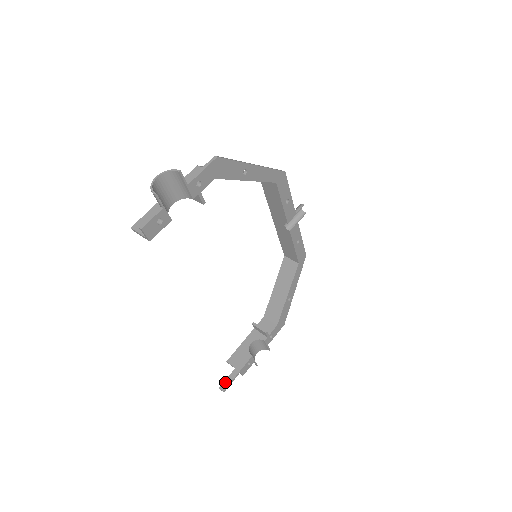
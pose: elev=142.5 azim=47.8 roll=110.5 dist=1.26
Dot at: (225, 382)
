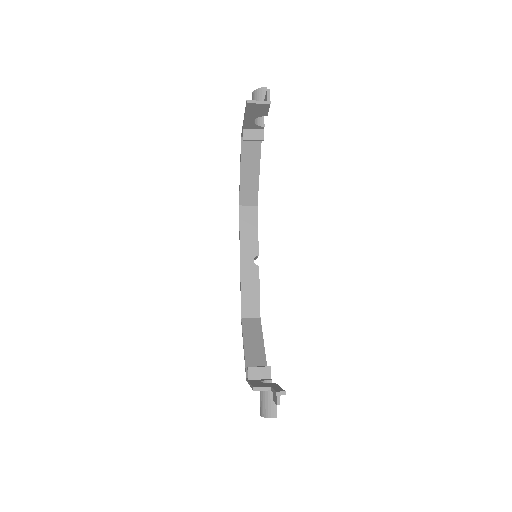
Dot at: (276, 389)
